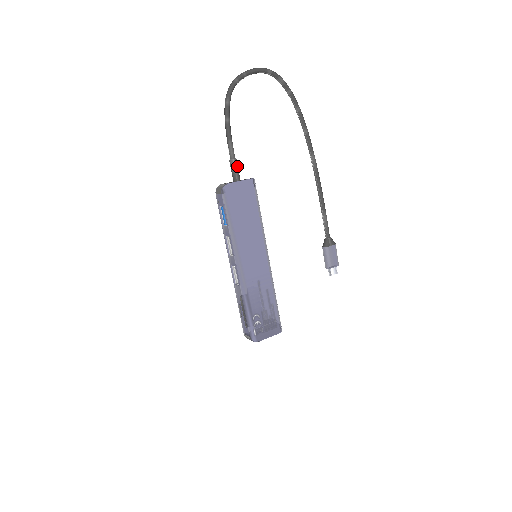
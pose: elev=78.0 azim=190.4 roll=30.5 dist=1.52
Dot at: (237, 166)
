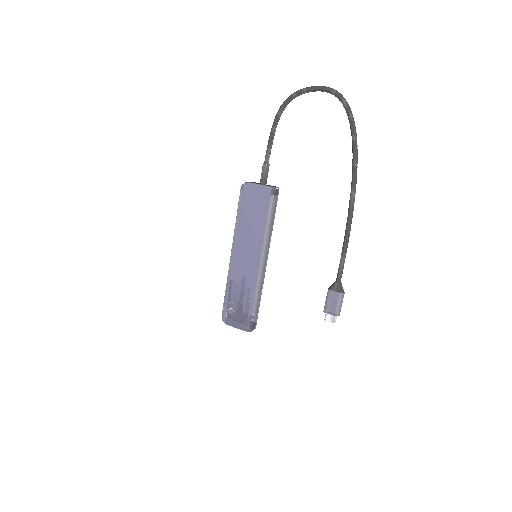
Dot at: (266, 171)
